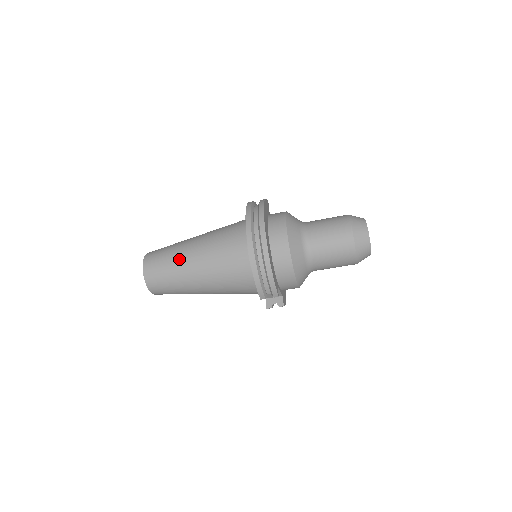
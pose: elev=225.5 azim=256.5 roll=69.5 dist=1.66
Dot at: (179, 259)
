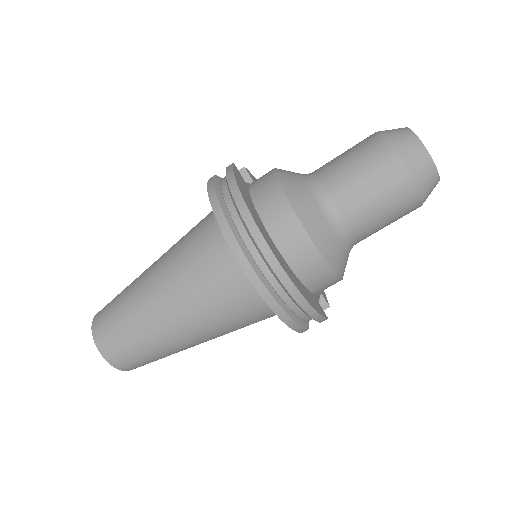
Dot at: (148, 327)
